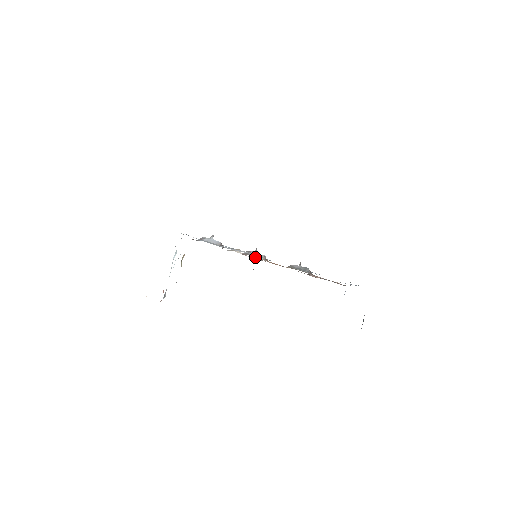
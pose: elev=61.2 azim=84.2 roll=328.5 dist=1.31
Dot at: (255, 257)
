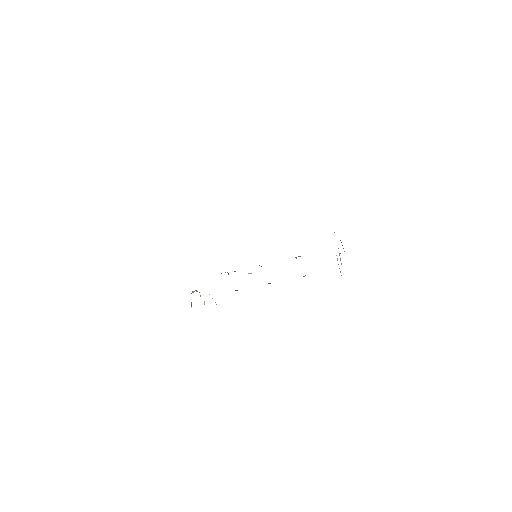
Dot at: occluded
